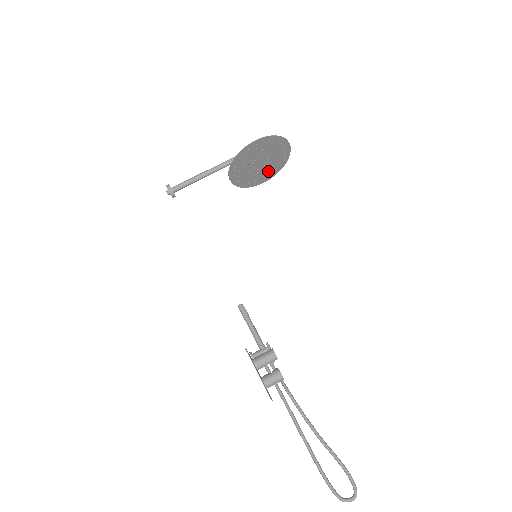
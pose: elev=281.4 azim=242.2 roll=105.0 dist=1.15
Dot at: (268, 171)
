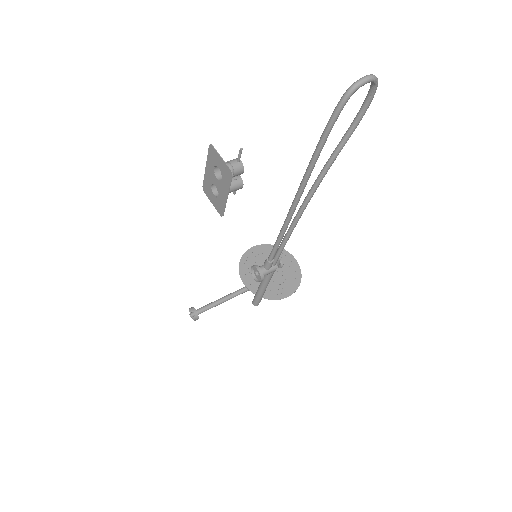
Dot at: (286, 283)
